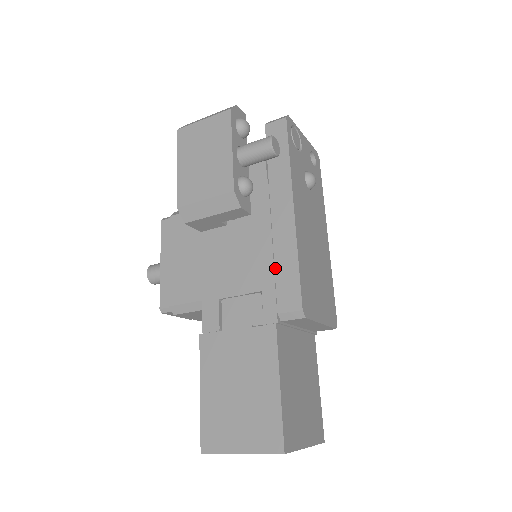
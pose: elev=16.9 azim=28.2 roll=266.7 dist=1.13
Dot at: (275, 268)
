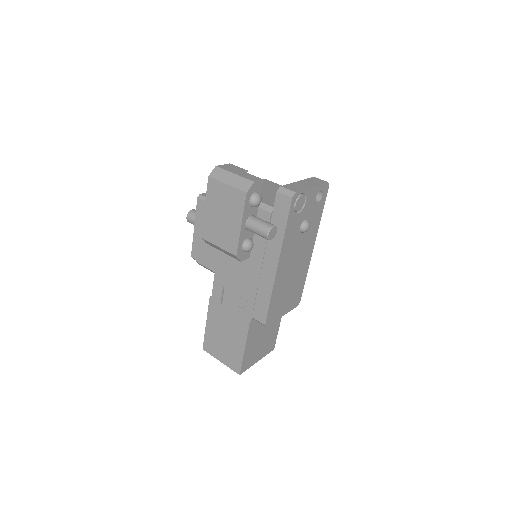
Dot at: (257, 294)
